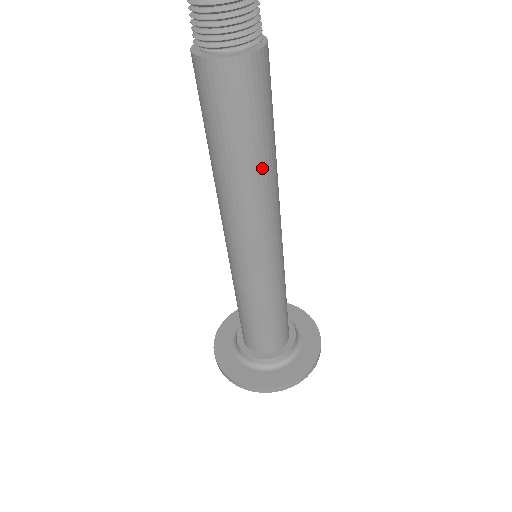
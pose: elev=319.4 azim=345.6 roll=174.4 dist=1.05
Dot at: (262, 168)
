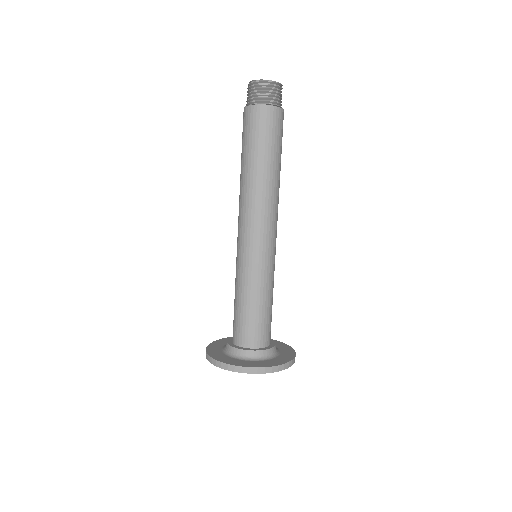
Dot at: (273, 175)
